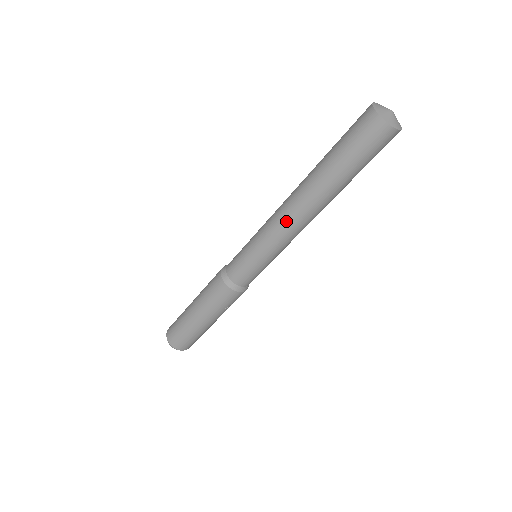
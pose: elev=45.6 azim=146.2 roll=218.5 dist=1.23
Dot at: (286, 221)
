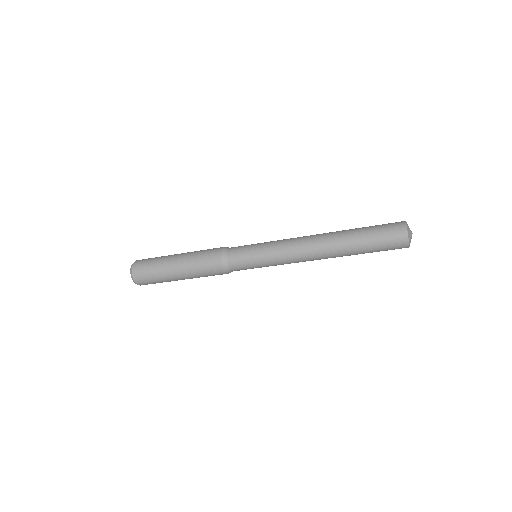
Dot at: (305, 261)
